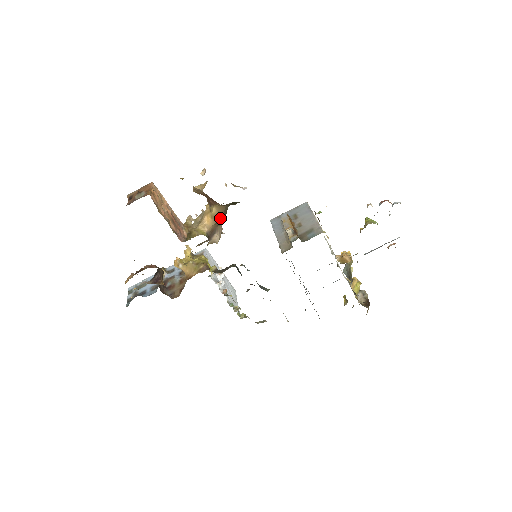
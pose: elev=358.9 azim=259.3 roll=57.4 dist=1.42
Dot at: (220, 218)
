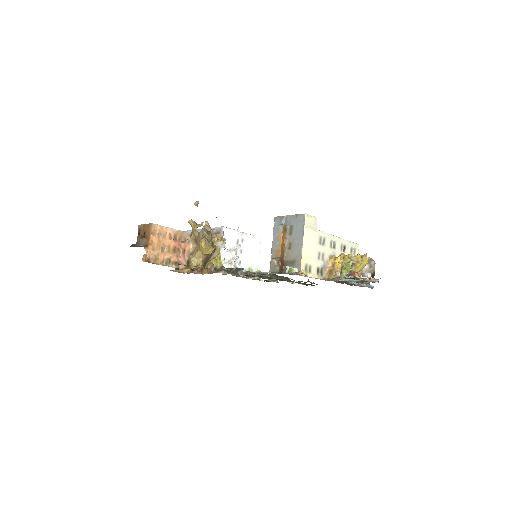
Dot at: occluded
